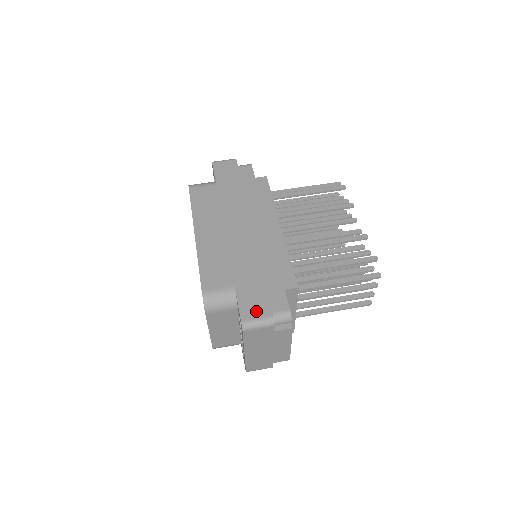
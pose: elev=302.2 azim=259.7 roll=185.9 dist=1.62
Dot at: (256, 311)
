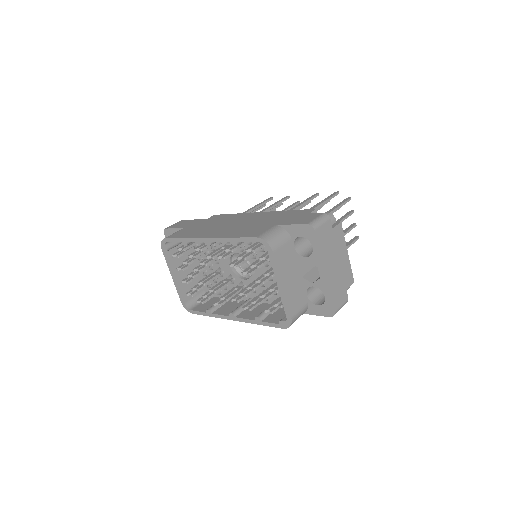
Dot at: (309, 218)
